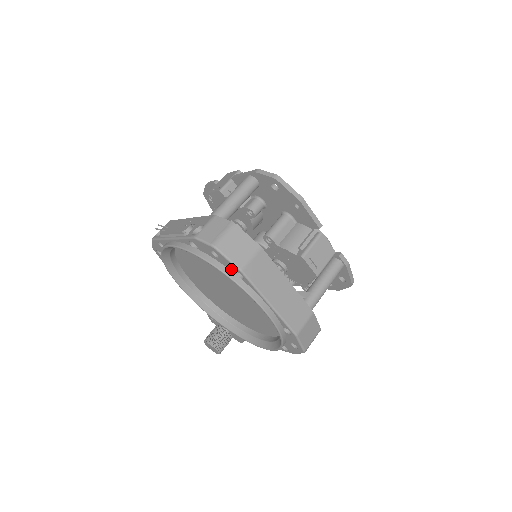
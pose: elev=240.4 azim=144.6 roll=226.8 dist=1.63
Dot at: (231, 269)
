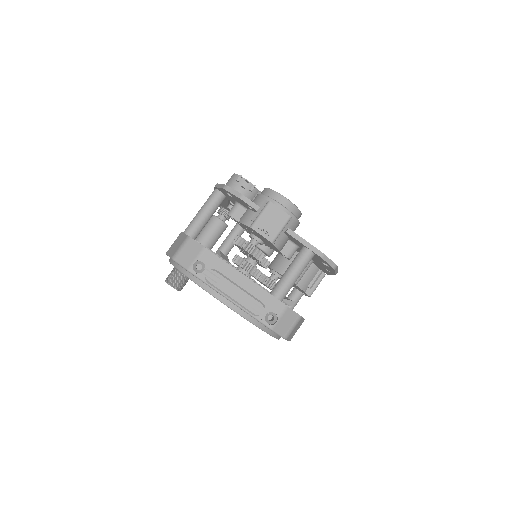
Dot at: occluded
